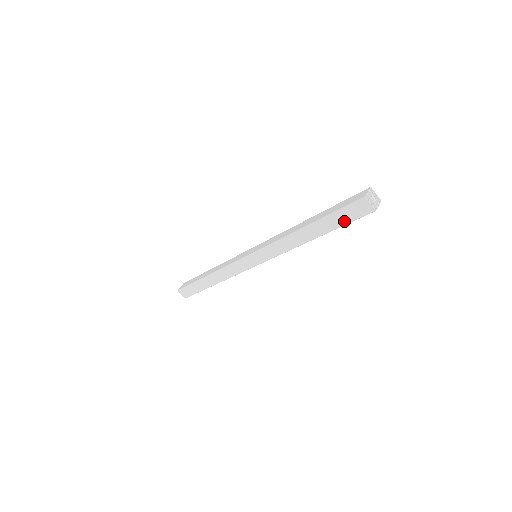
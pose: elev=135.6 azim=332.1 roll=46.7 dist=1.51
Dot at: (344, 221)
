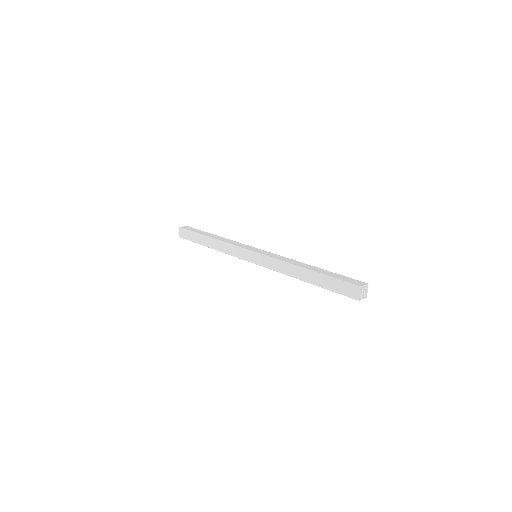
Dot at: (334, 288)
